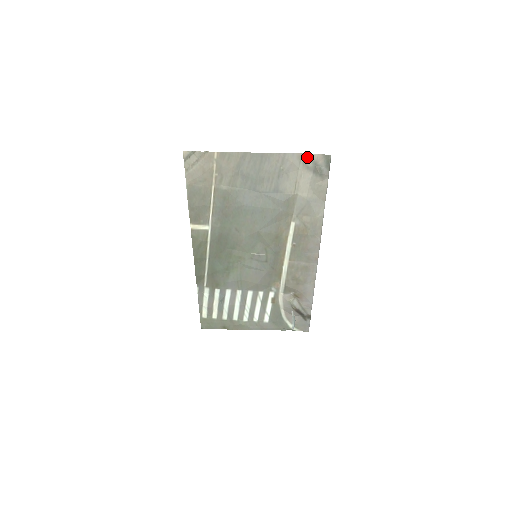
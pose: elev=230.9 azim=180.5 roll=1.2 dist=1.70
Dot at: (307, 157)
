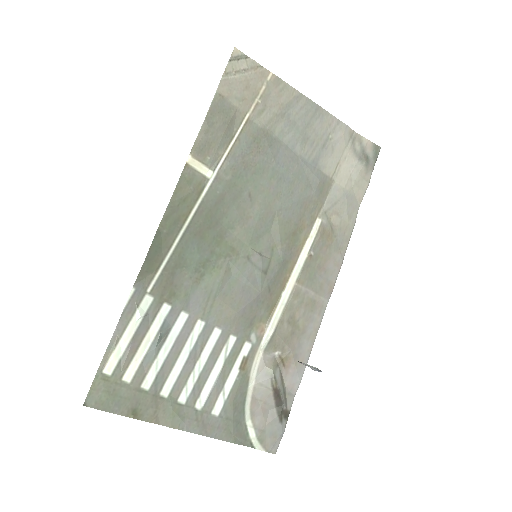
Dot at: (357, 138)
